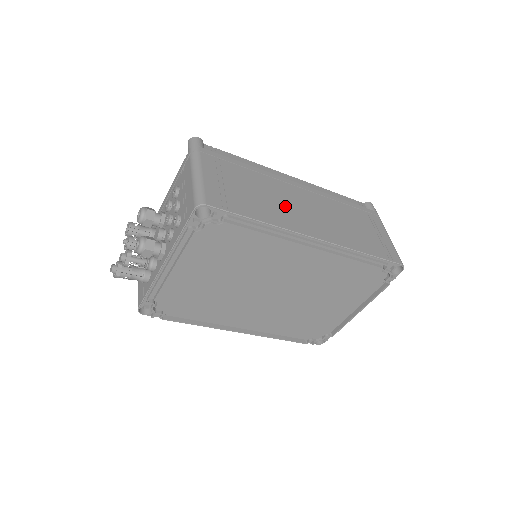
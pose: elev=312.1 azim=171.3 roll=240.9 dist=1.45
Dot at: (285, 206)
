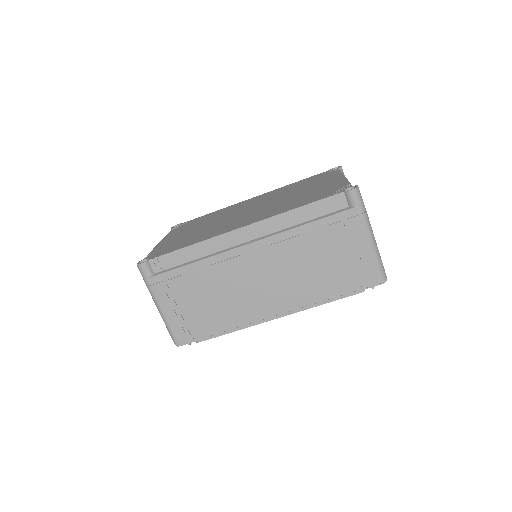
Dot at: (240, 295)
